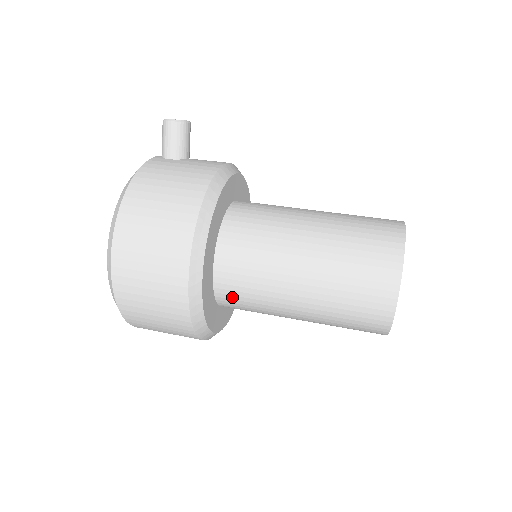
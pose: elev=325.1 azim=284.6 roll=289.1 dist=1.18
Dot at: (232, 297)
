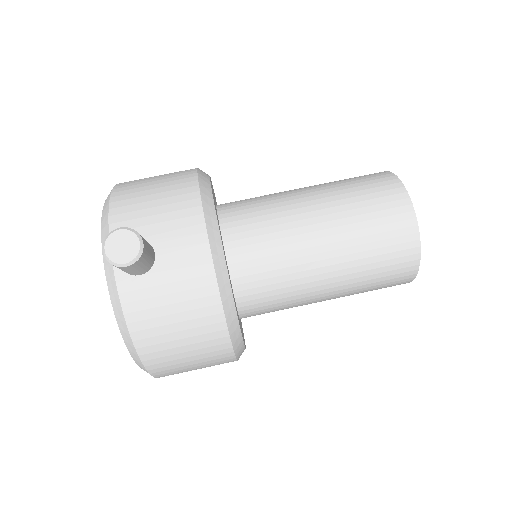
Dot at: occluded
